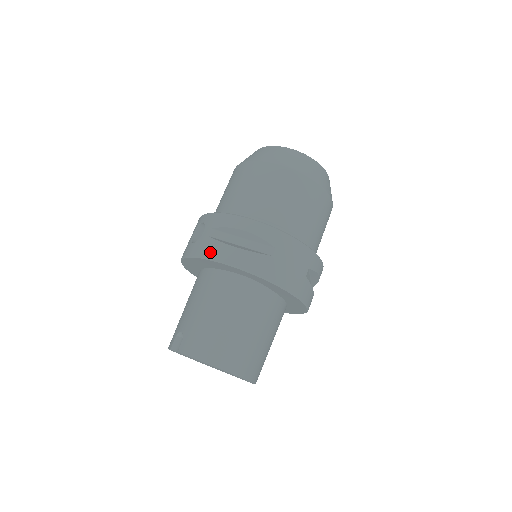
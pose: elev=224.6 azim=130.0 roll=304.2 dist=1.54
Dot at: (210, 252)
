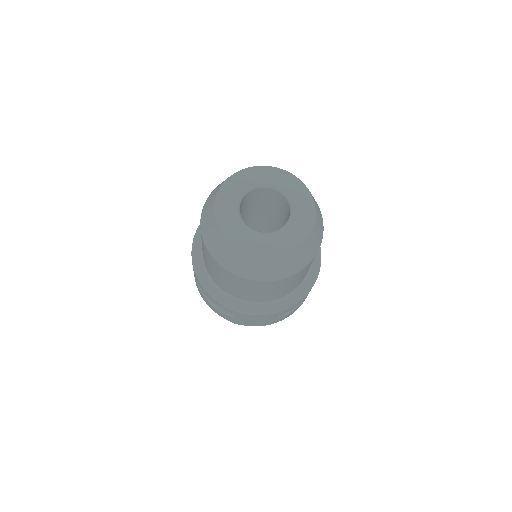
Dot at: (199, 292)
